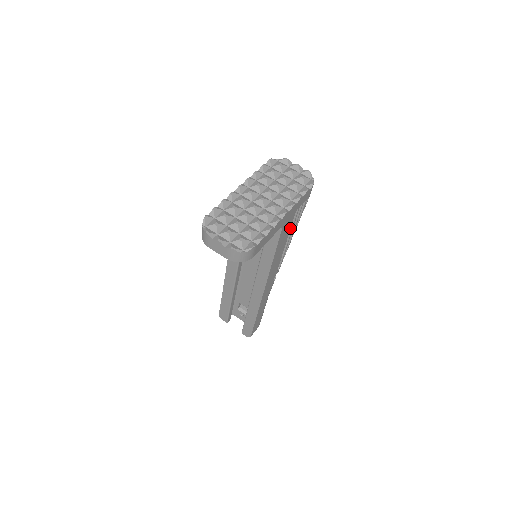
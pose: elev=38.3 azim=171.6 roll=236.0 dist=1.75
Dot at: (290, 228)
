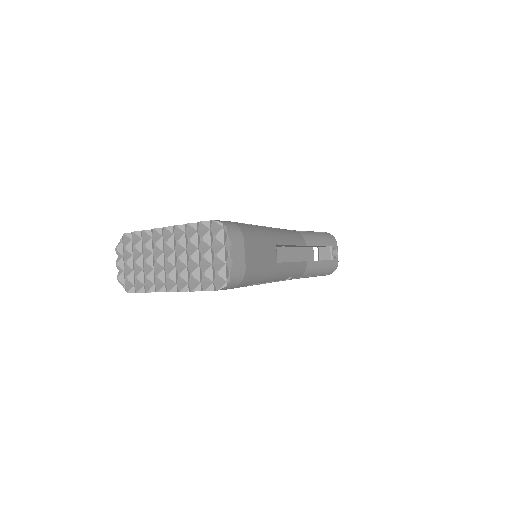
Dot at: occluded
